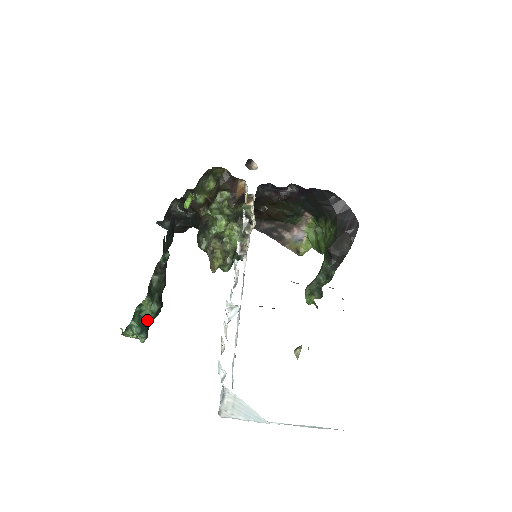
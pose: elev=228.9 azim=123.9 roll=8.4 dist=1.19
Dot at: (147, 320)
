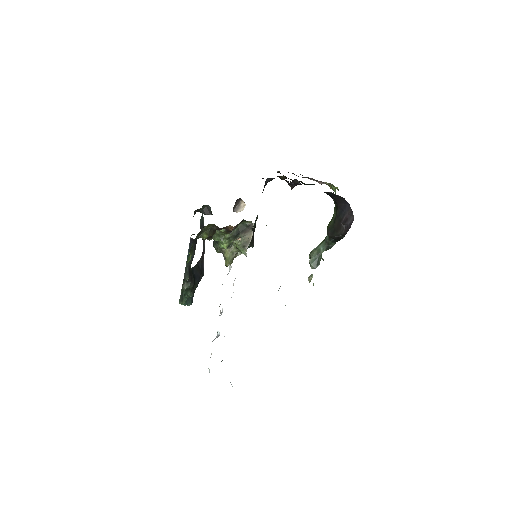
Dot at: (189, 297)
